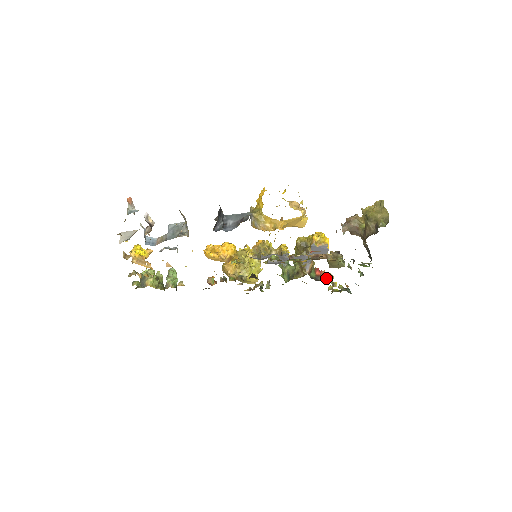
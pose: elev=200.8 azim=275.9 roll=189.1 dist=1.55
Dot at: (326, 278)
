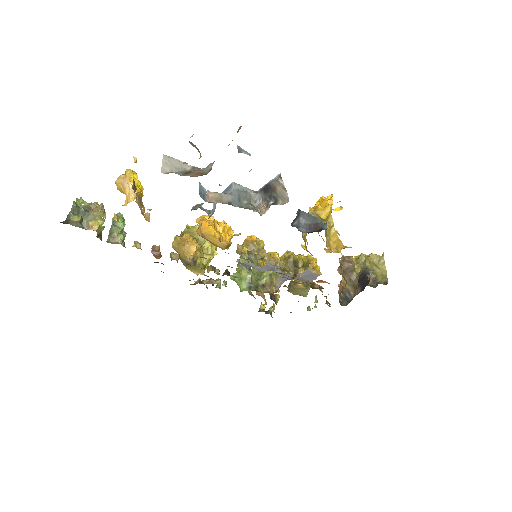
Dot at: (276, 299)
